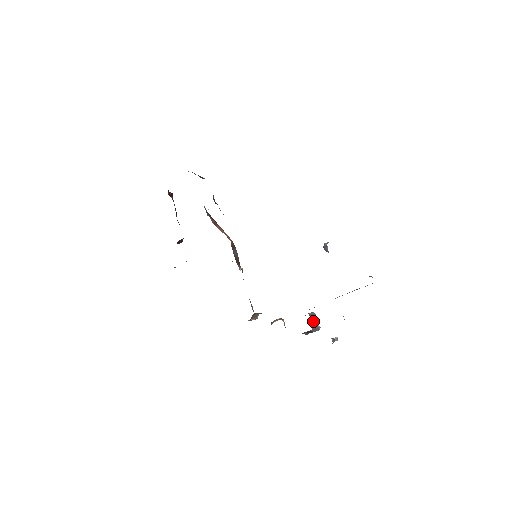
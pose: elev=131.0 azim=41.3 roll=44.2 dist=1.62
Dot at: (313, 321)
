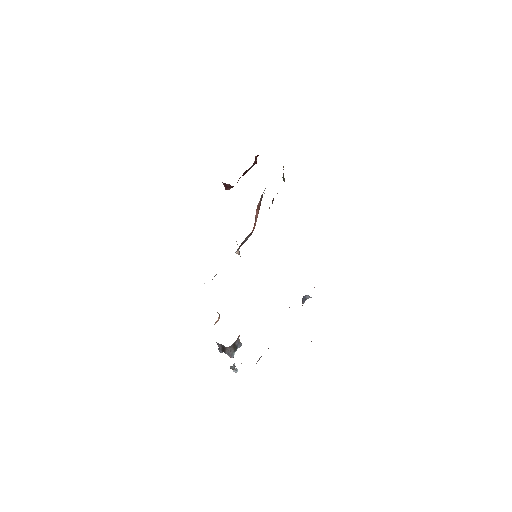
Dot at: (235, 346)
